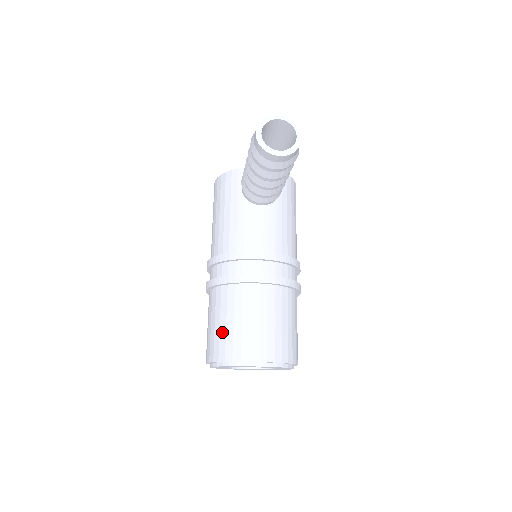
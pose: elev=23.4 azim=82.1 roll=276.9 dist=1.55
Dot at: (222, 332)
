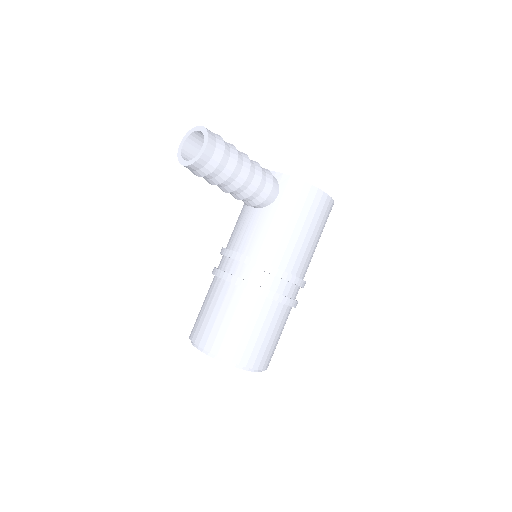
Dot at: occluded
